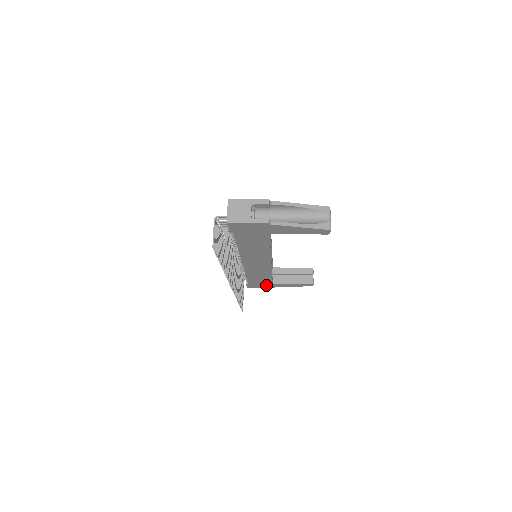
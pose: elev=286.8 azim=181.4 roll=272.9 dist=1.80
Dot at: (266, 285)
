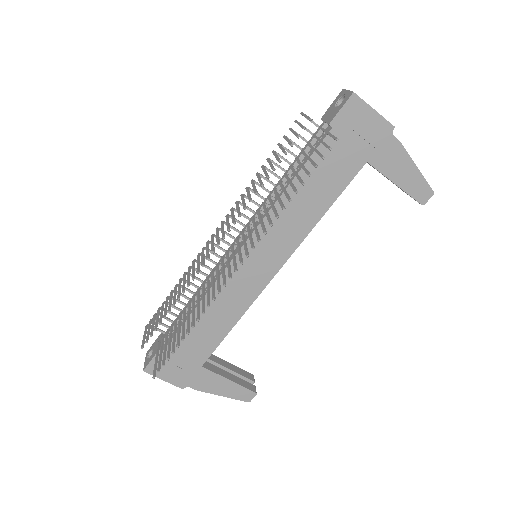
Dot at: (184, 371)
